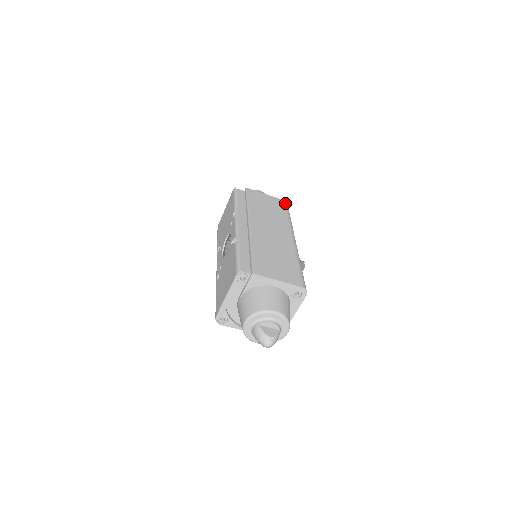
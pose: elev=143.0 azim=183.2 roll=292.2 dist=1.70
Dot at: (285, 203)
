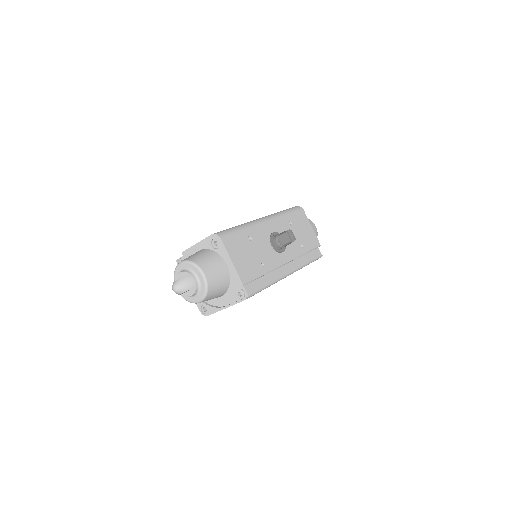
Dot at: occluded
